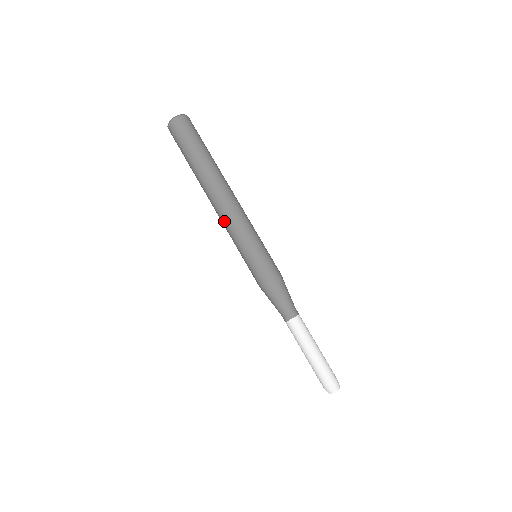
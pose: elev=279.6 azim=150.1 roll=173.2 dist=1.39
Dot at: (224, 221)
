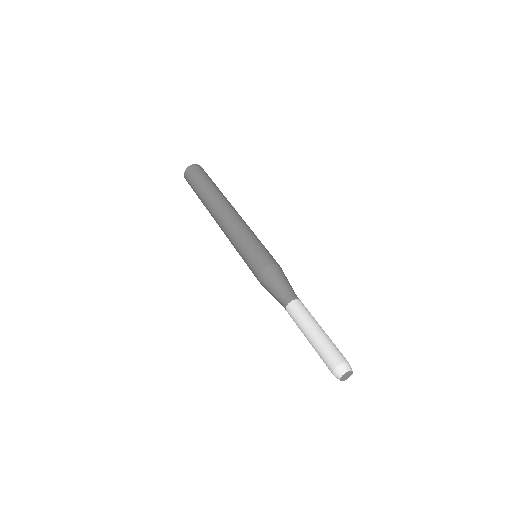
Dot at: (229, 224)
